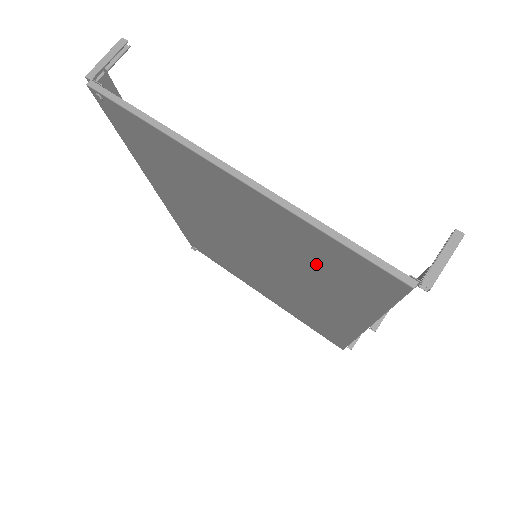
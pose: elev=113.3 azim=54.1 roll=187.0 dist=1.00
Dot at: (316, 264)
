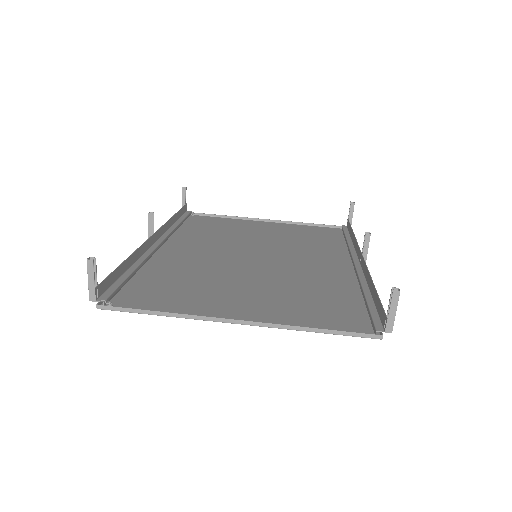
Dot at: (310, 300)
